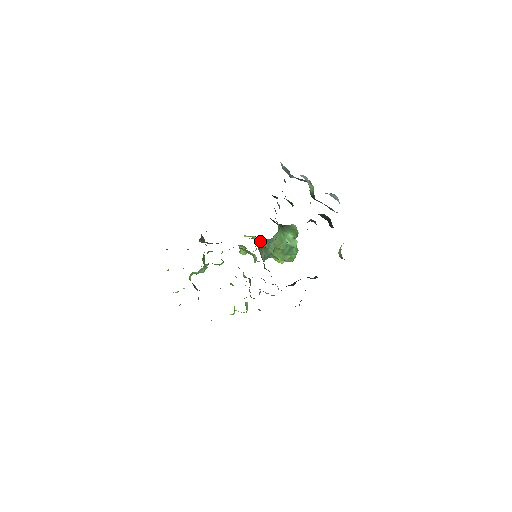
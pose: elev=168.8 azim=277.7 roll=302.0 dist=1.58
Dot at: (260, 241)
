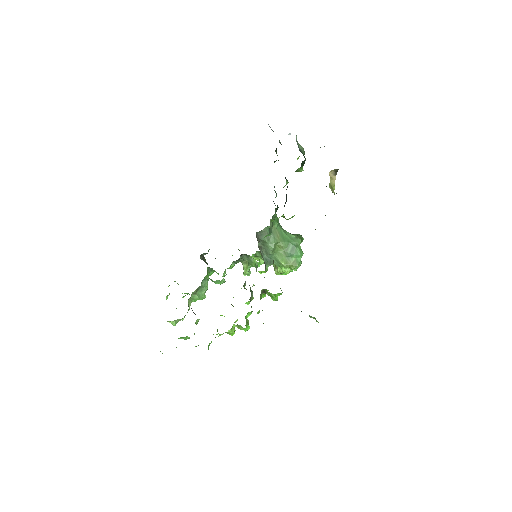
Dot at: occluded
